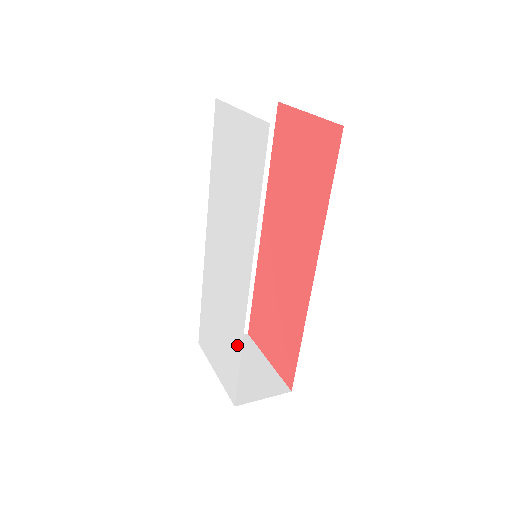
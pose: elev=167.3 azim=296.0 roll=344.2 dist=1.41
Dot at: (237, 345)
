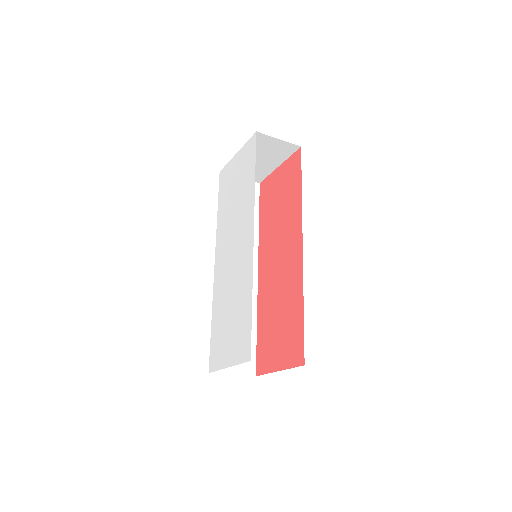
Dot at: (248, 297)
